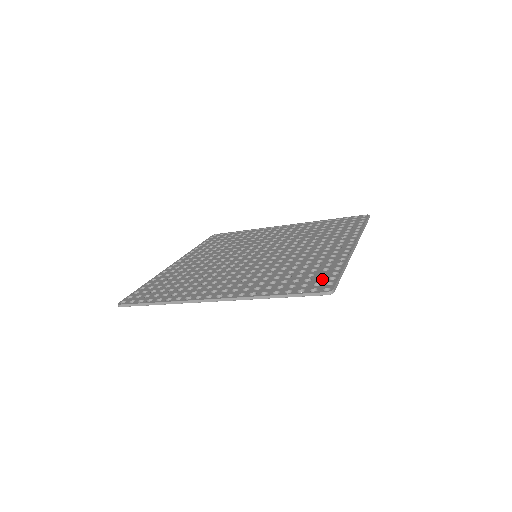
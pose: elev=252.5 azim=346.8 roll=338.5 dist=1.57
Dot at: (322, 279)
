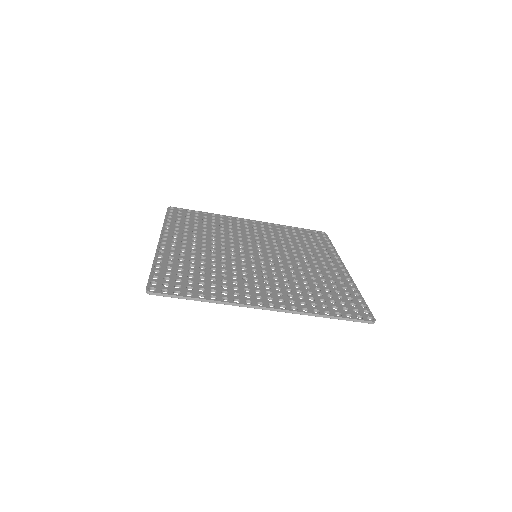
Dot at: (353, 304)
